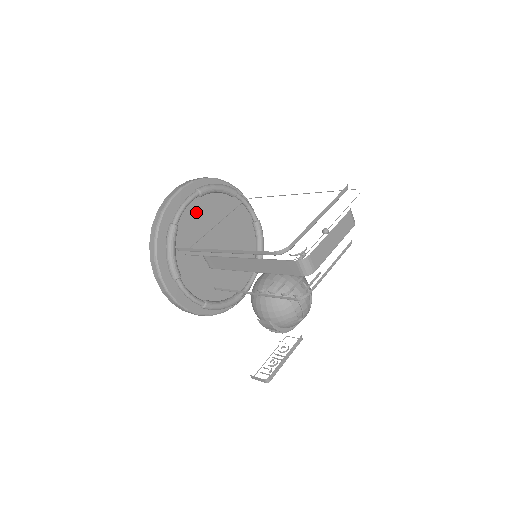
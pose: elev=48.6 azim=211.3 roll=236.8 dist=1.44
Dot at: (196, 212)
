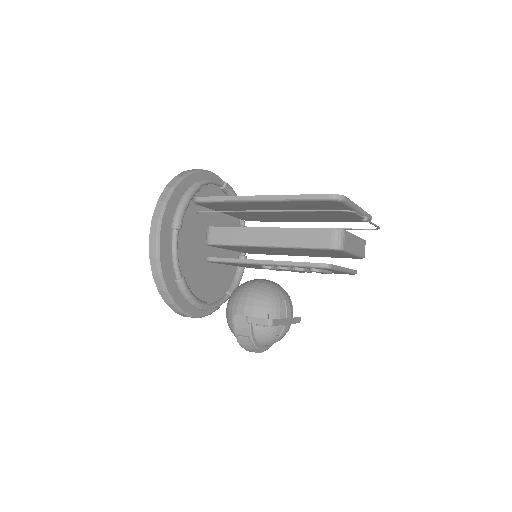
Dot at: occluded
